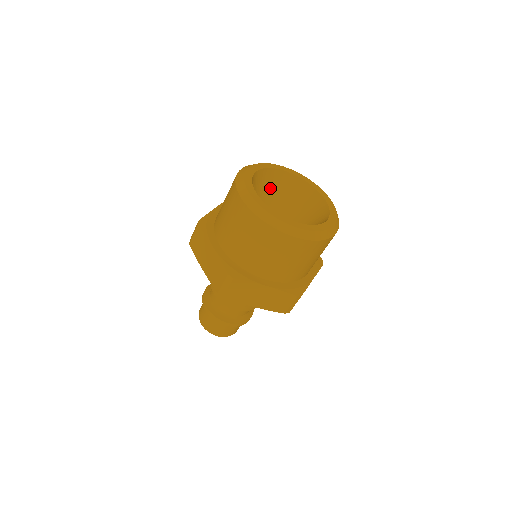
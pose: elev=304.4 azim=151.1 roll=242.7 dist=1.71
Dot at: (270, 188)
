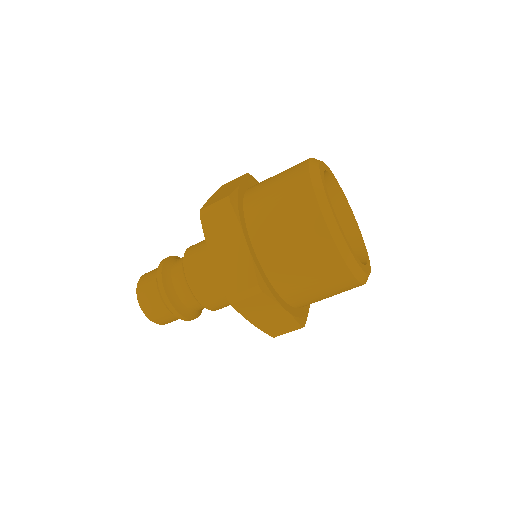
Dot at: occluded
